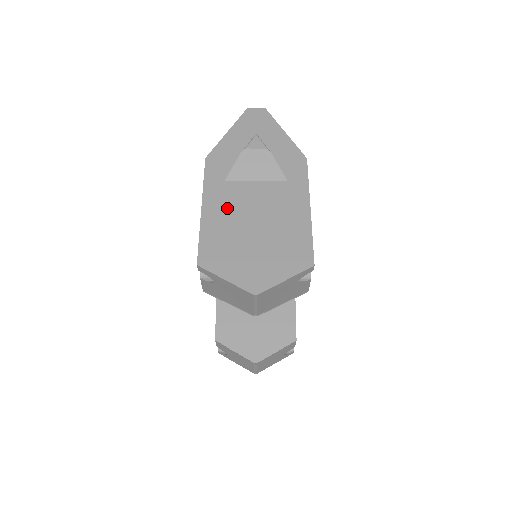
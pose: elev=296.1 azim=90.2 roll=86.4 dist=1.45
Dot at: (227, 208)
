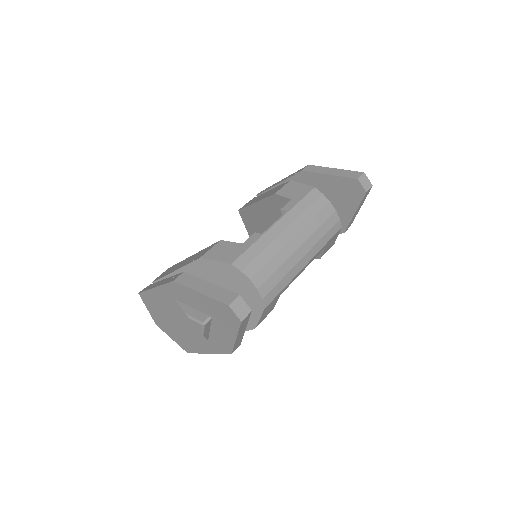
Dot at: (167, 304)
